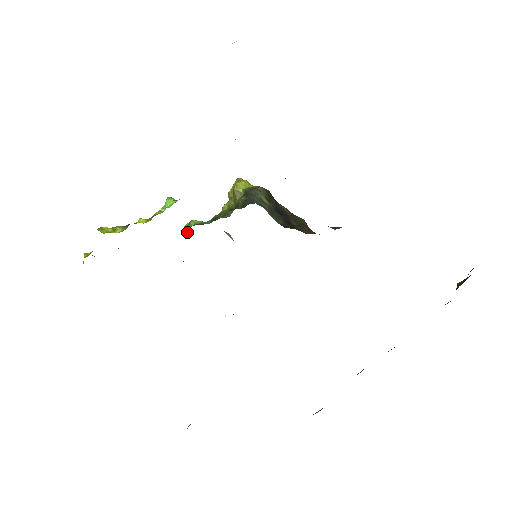
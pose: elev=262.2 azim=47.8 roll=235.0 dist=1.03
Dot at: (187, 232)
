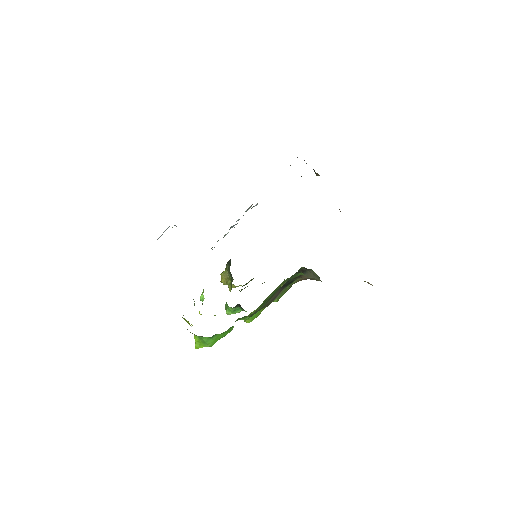
Dot at: (228, 306)
